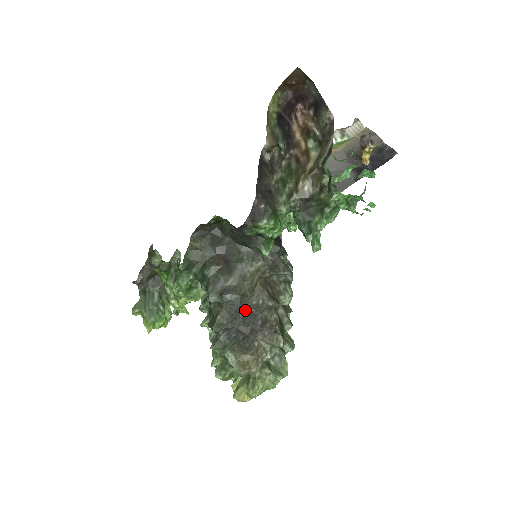
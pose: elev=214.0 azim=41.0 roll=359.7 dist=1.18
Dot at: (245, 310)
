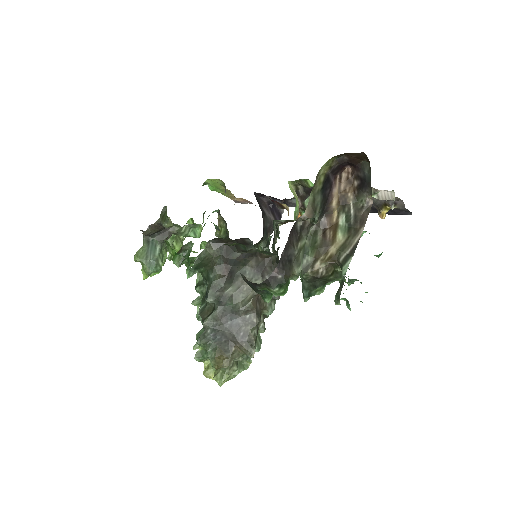
Dot at: (233, 319)
